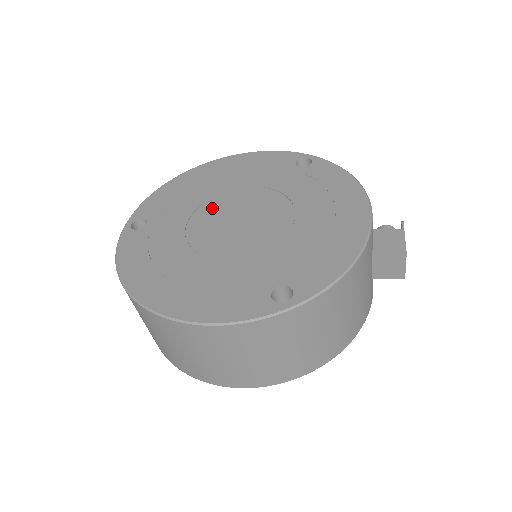
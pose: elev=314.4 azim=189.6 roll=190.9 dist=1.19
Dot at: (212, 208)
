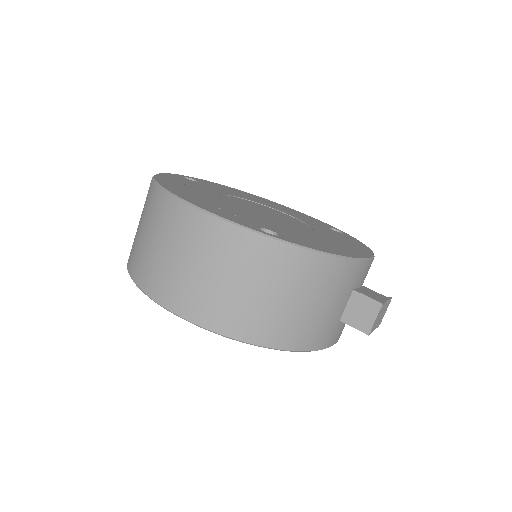
Dot at: (250, 202)
